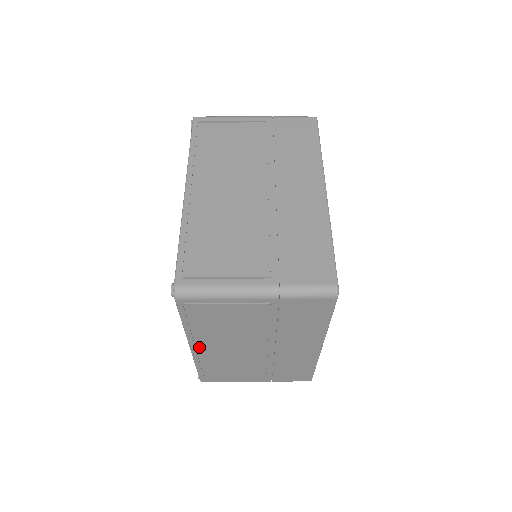
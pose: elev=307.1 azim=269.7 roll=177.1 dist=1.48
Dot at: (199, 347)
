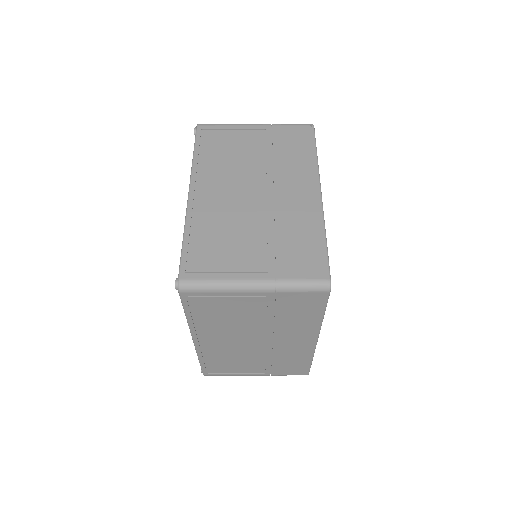
Dot at: (198, 190)
